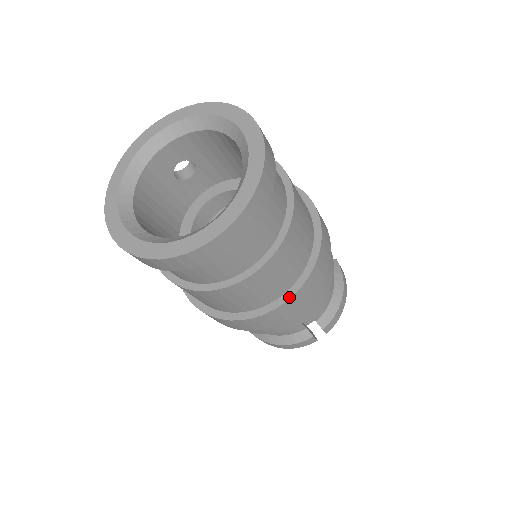
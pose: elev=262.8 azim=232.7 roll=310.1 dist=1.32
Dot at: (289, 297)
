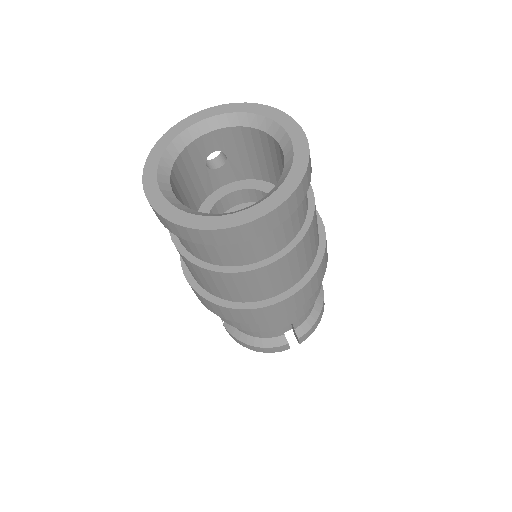
Dot at: (289, 296)
